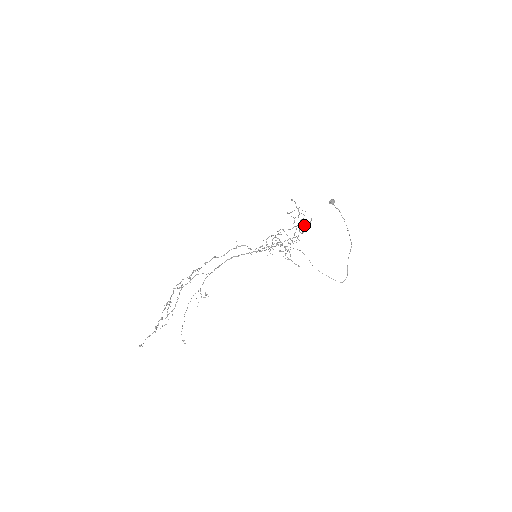
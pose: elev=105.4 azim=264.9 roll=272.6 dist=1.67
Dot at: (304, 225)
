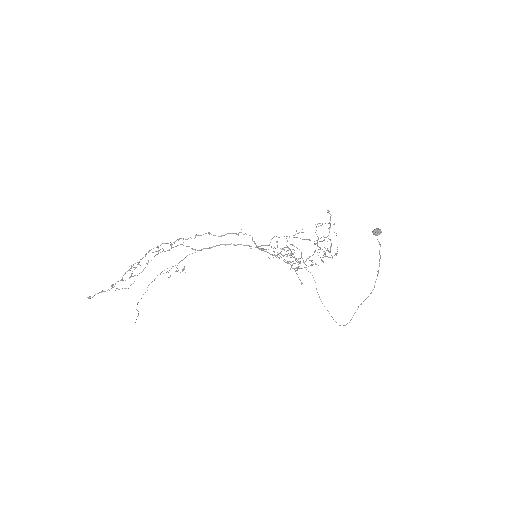
Dot at: (325, 256)
